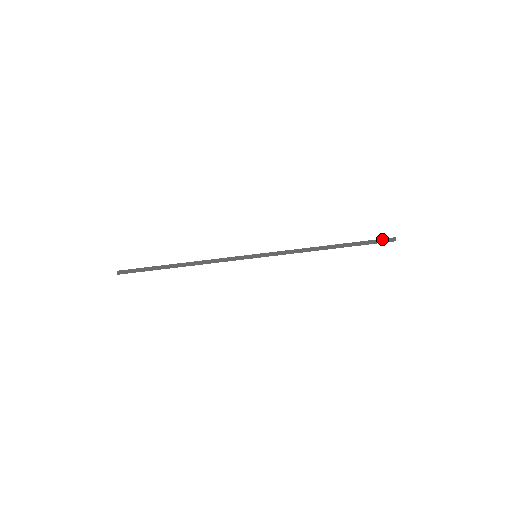
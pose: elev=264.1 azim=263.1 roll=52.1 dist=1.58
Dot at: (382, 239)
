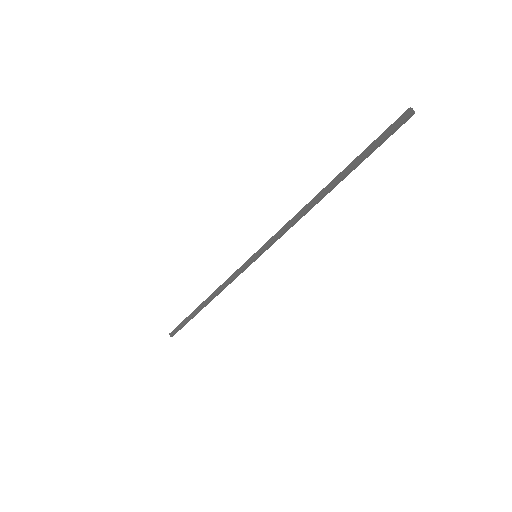
Dot at: (389, 127)
